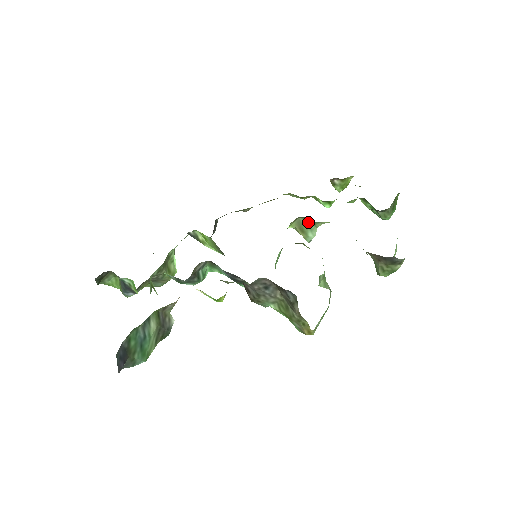
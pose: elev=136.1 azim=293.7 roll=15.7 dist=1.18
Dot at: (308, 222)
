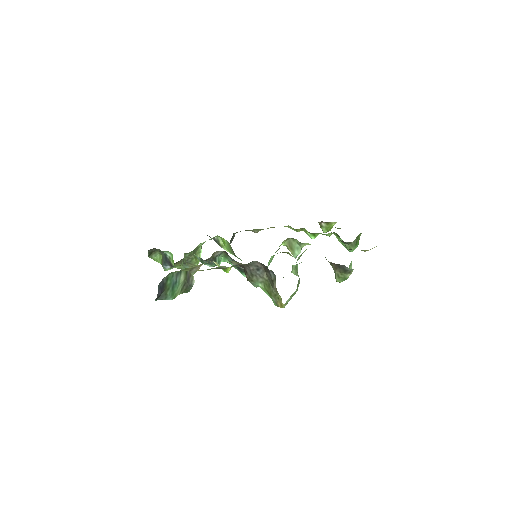
Dot at: (296, 243)
